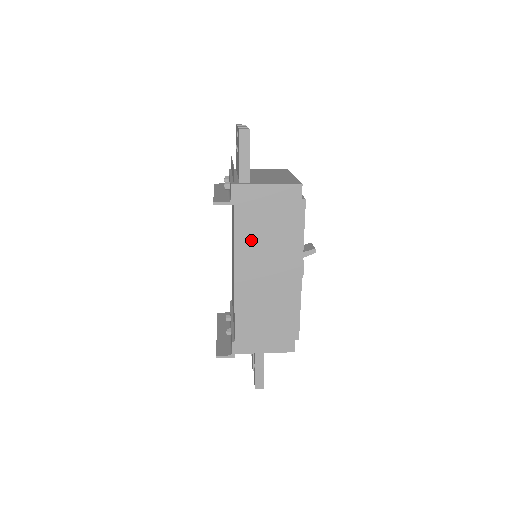
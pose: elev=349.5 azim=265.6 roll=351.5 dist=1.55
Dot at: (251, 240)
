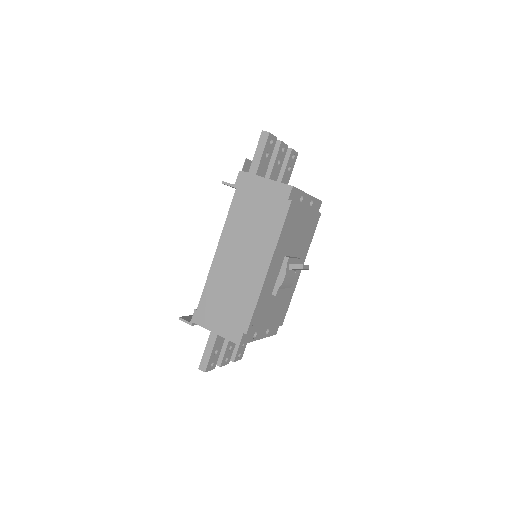
Dot at: (239, 222)
